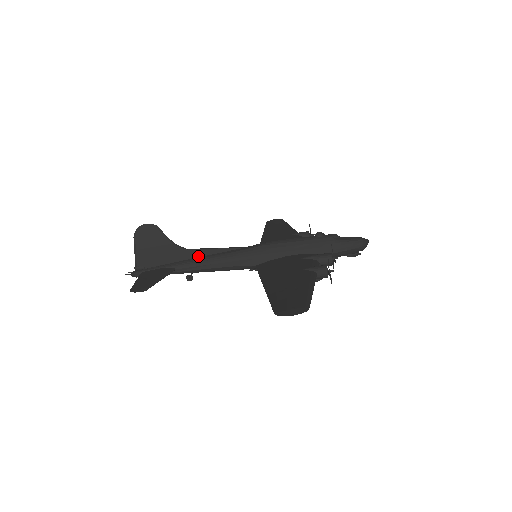
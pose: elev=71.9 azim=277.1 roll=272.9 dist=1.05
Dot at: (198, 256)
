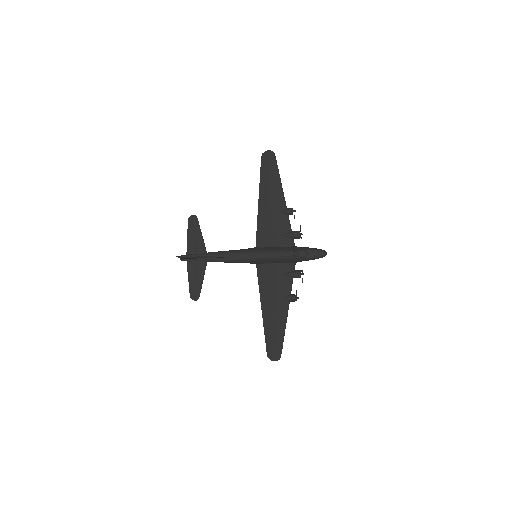
Dot at: (220, 258)
